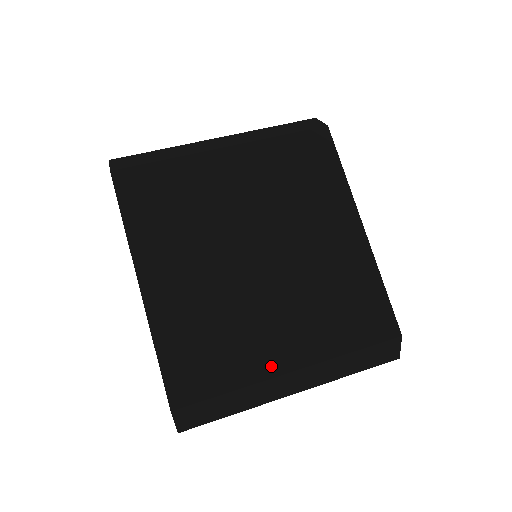
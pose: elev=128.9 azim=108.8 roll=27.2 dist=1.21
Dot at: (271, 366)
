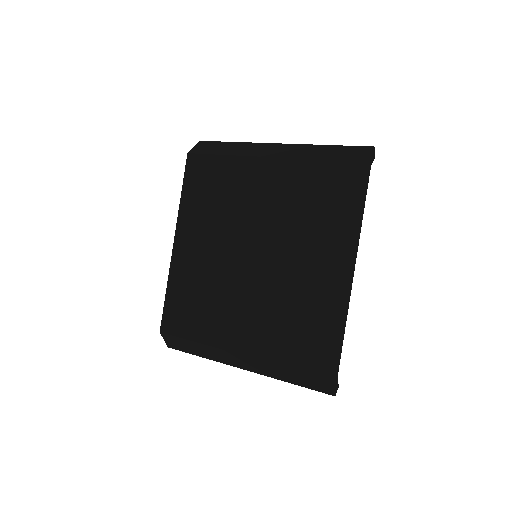
Dot at: (226, 341)
